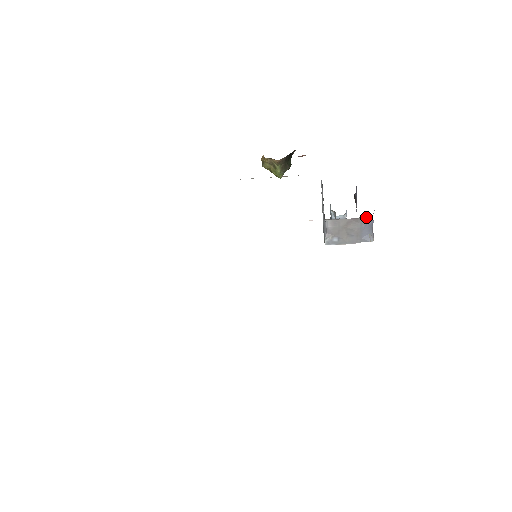
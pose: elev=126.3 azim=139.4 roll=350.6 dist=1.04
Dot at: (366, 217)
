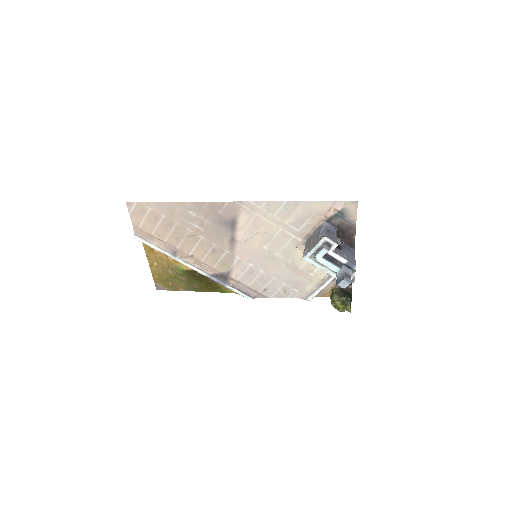
Dot at: (321, 227)
